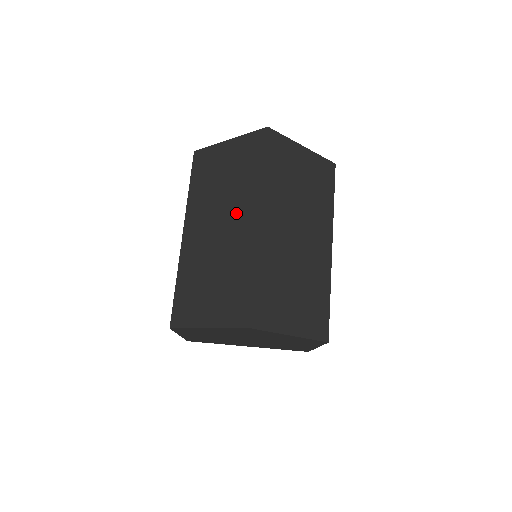
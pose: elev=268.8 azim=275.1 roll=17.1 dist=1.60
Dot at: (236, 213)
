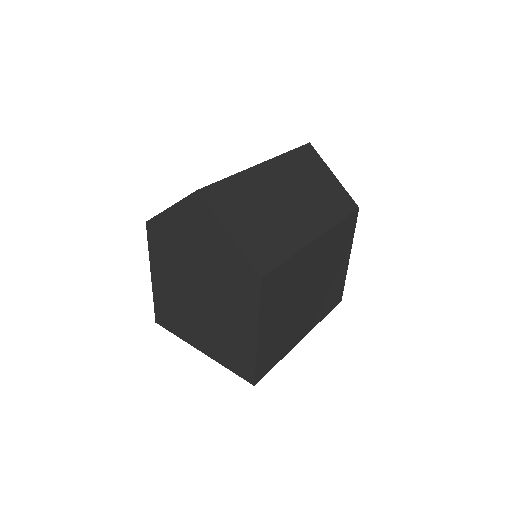
Dot at: occluded
